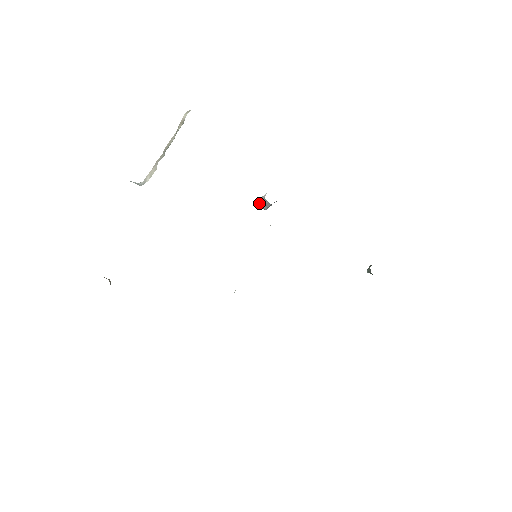
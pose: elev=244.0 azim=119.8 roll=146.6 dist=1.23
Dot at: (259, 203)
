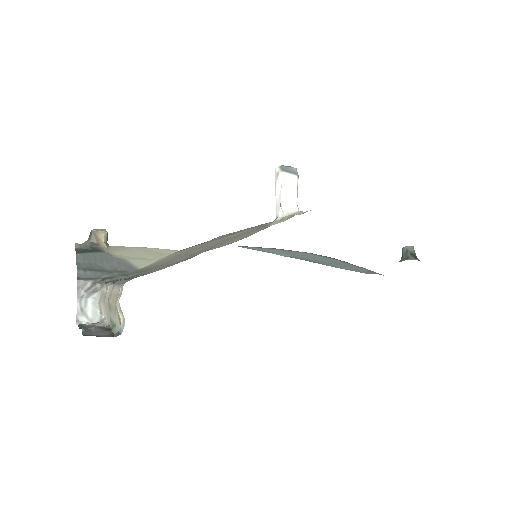
Dot at: (276, 190)
